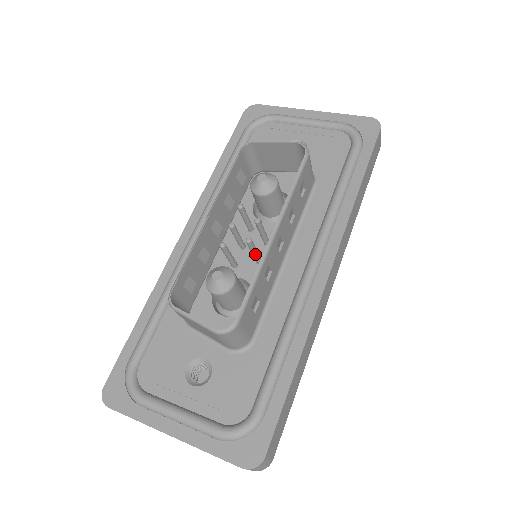
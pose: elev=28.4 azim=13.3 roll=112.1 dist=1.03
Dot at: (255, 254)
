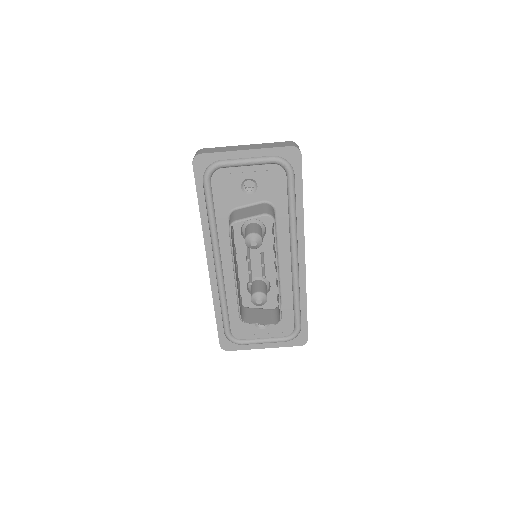
Dot at: (264, 271)
